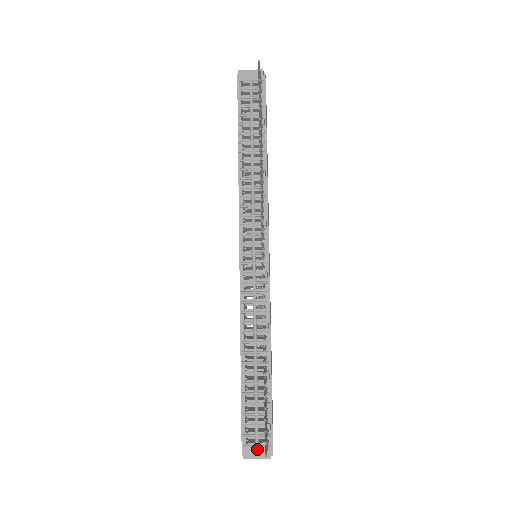
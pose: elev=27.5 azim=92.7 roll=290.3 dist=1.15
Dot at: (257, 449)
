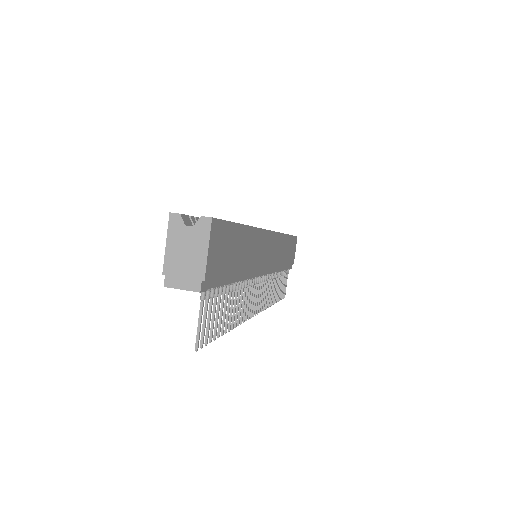
Dot at: occluded
